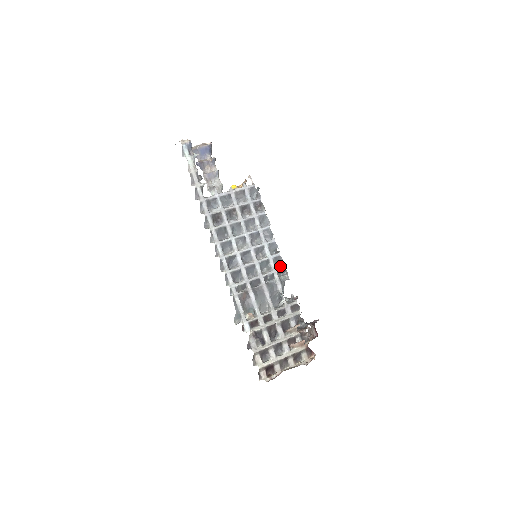
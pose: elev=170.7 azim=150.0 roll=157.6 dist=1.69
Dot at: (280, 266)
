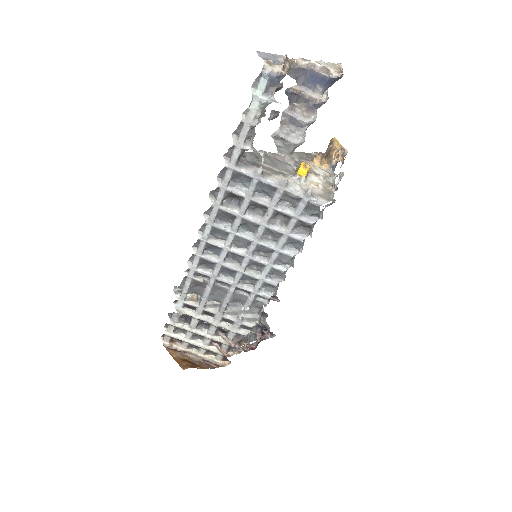
Dot at: (268, 290)
